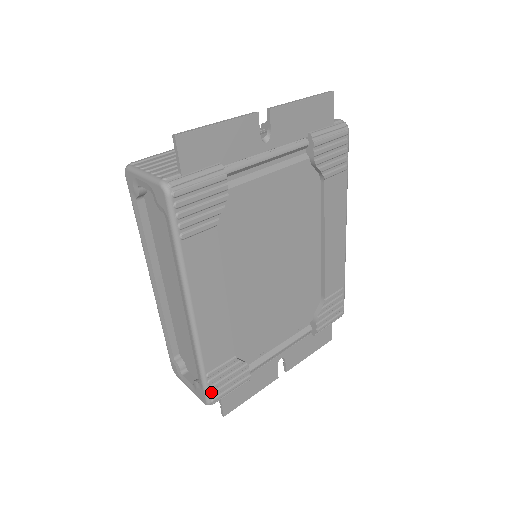
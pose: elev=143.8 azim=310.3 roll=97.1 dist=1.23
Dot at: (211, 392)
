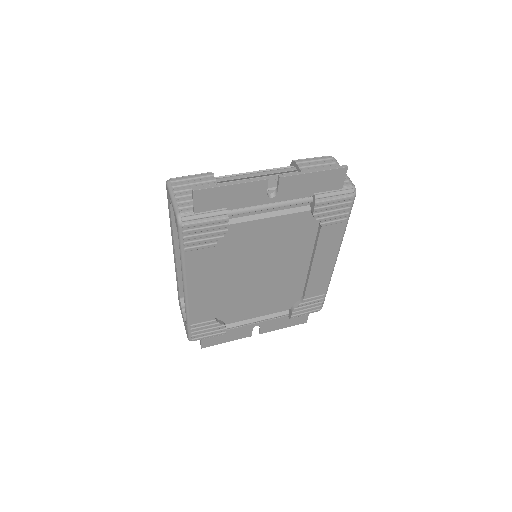
Dot at: (192, 335)
